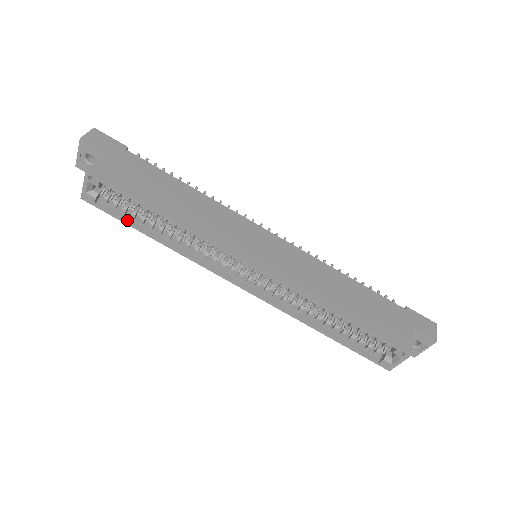
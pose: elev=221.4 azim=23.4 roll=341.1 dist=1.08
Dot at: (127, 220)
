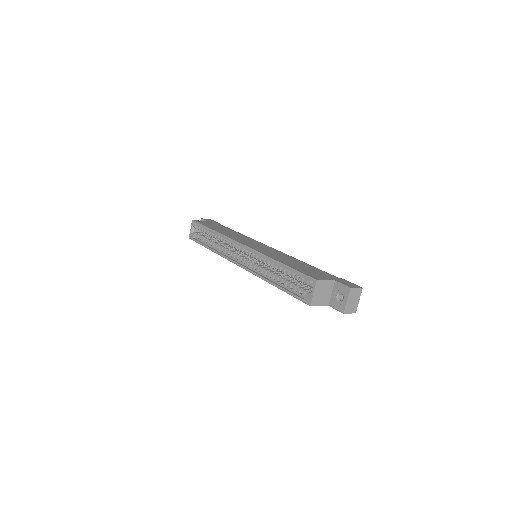
Dot at: (202, 243)
